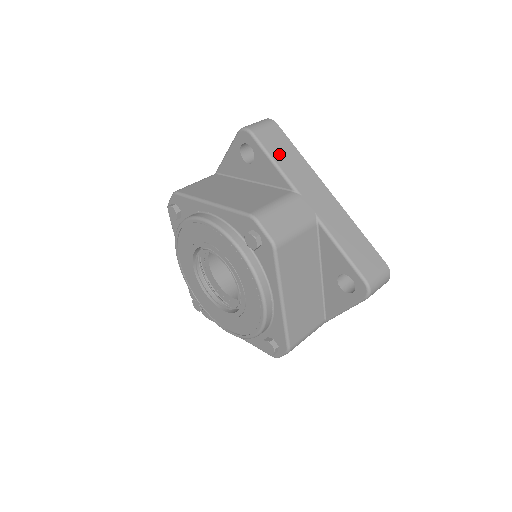
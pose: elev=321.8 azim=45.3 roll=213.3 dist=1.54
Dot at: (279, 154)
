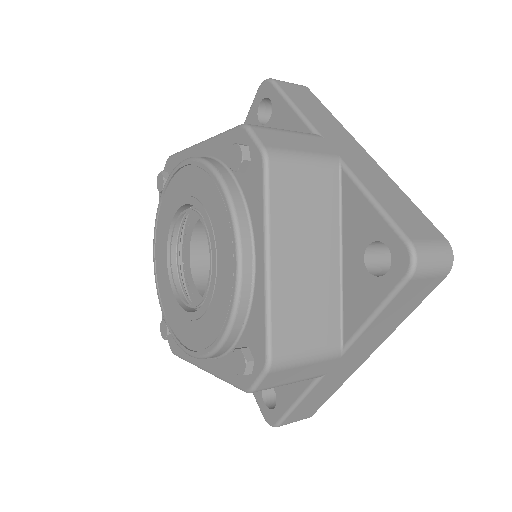
Dot at: (303, 103)
